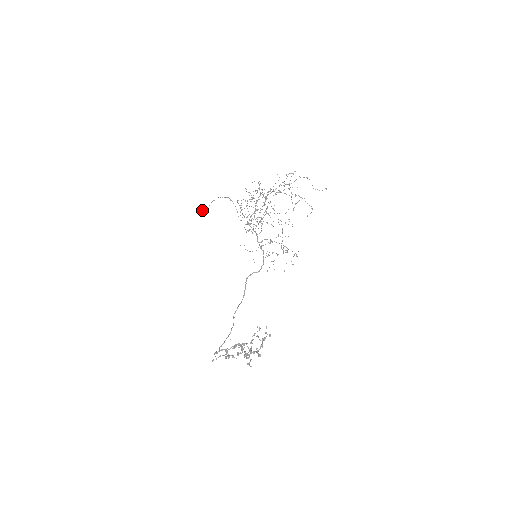
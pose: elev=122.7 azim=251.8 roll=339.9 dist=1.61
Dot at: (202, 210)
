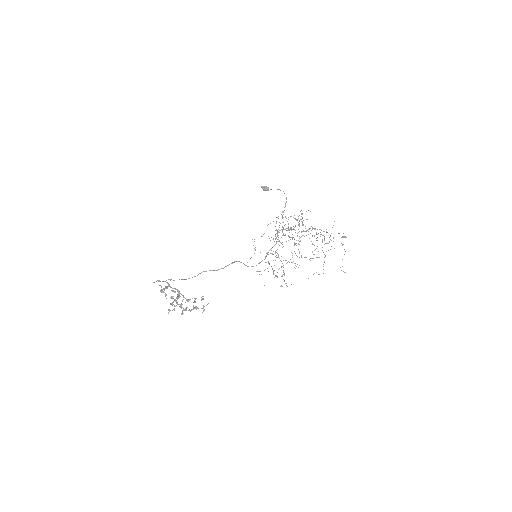
Dot at: occluded
